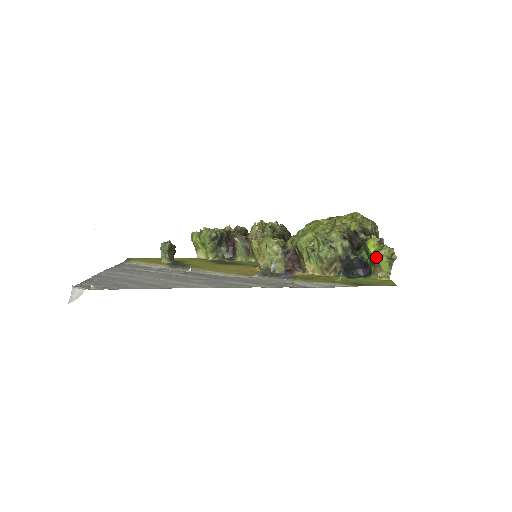
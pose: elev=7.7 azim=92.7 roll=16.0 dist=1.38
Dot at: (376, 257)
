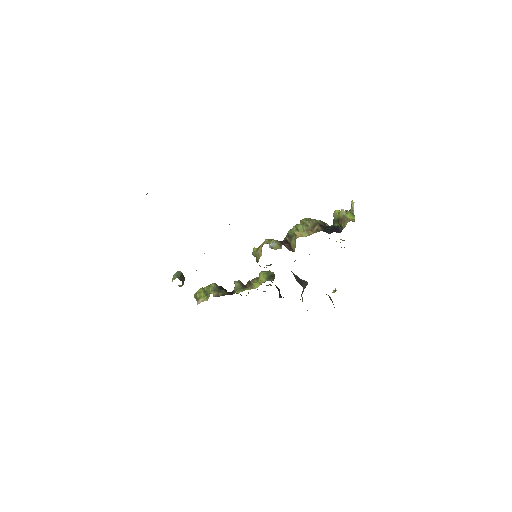
Dot at: (342, 209)
